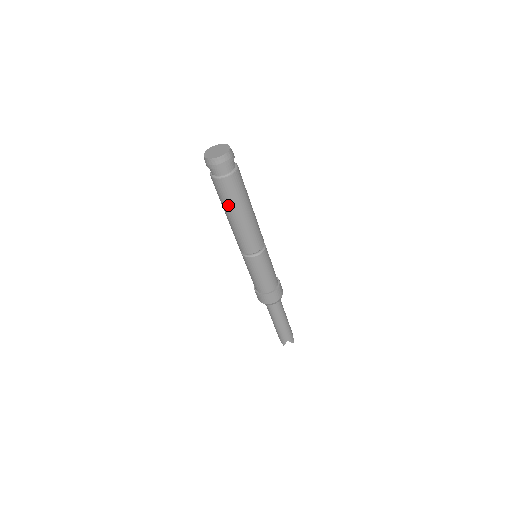
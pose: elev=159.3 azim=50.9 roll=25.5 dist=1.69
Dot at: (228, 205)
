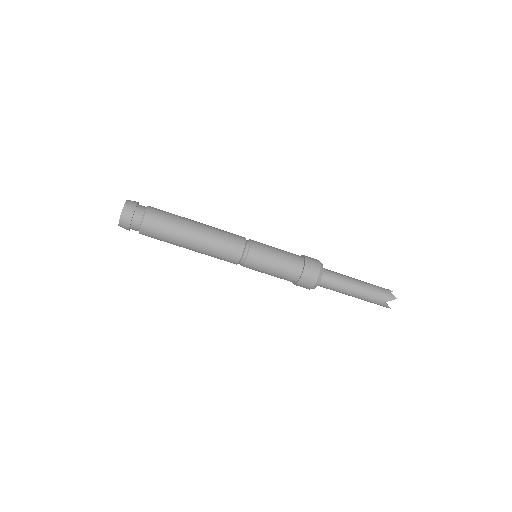
Dot at: (173, 242)
